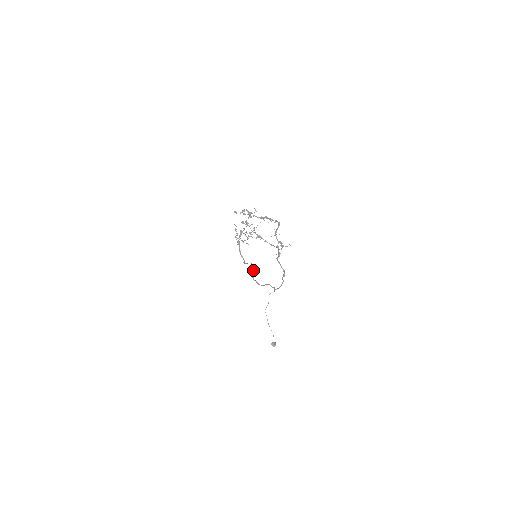
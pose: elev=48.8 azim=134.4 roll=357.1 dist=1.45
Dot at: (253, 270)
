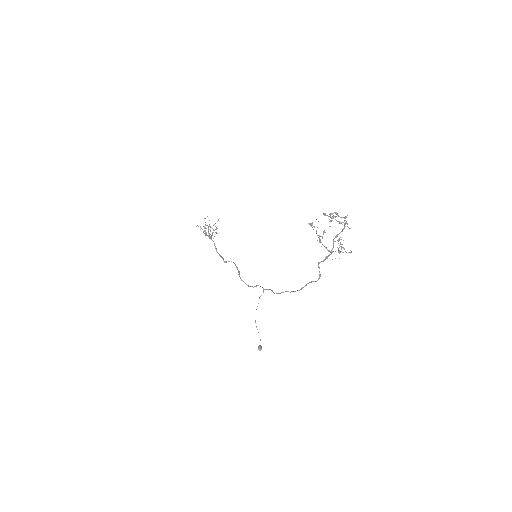
Dot at: (238, 270)
